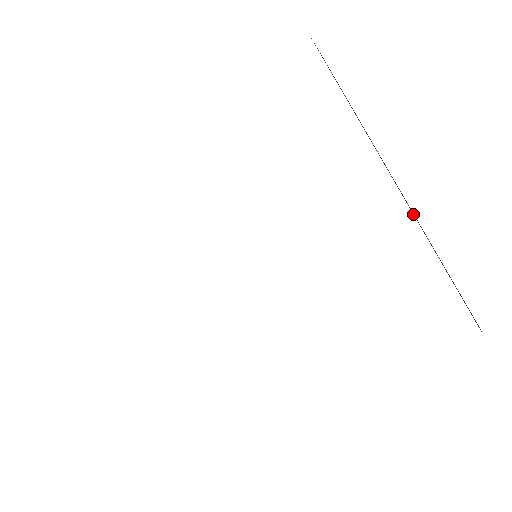
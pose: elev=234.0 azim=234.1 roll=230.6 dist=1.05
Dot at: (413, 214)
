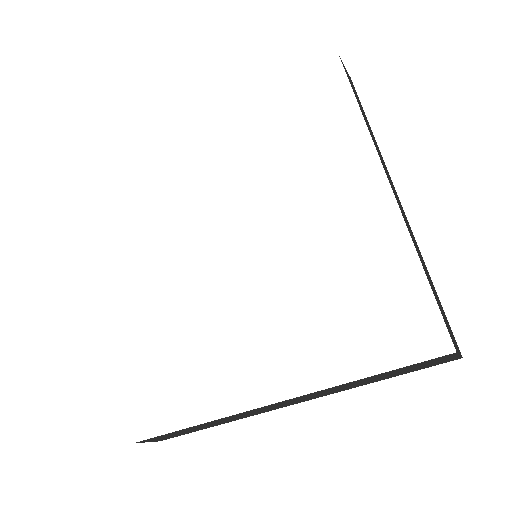
Dot at: occluded
